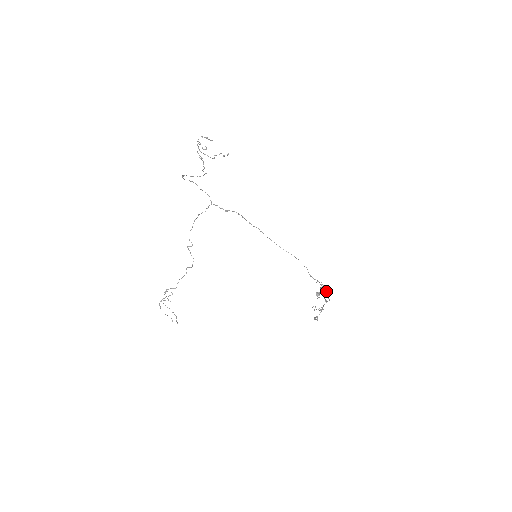
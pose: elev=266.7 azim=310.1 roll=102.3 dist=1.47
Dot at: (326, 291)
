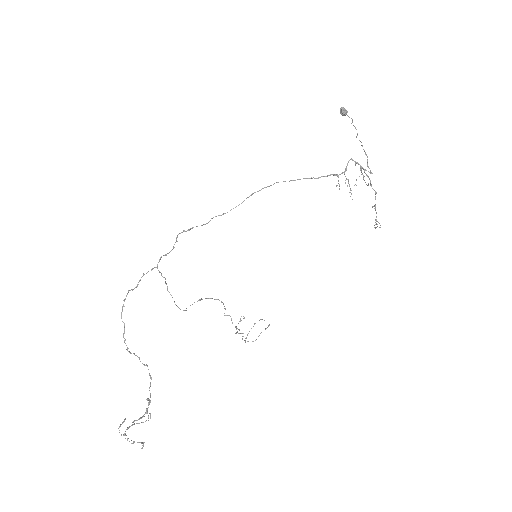
Dot at: occluded
